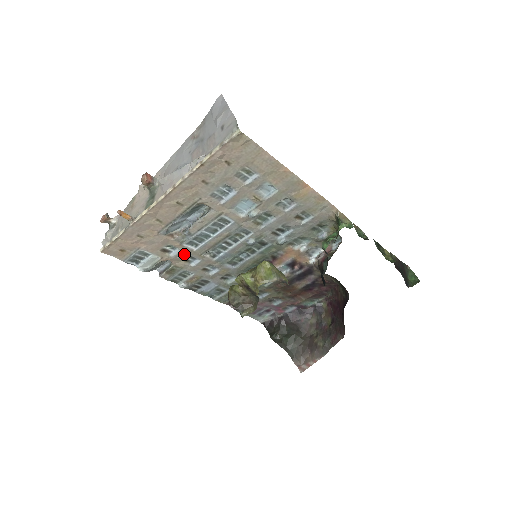
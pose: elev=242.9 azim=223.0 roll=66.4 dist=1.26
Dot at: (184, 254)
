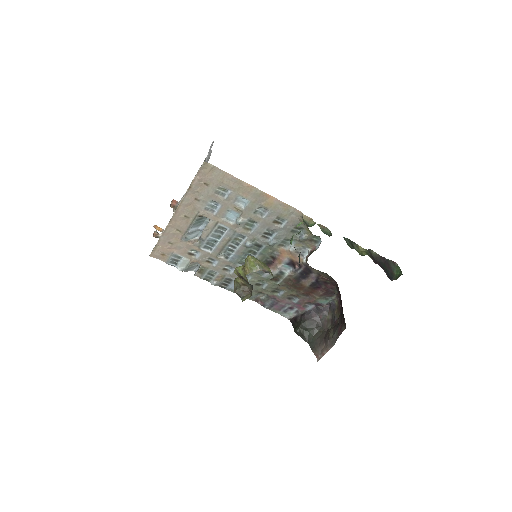
Dot at: (205, 256)
